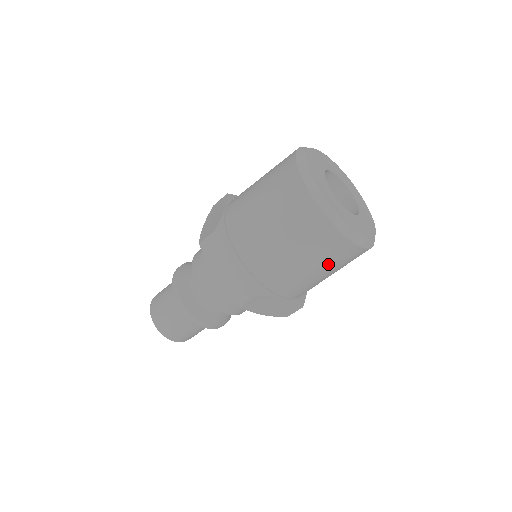
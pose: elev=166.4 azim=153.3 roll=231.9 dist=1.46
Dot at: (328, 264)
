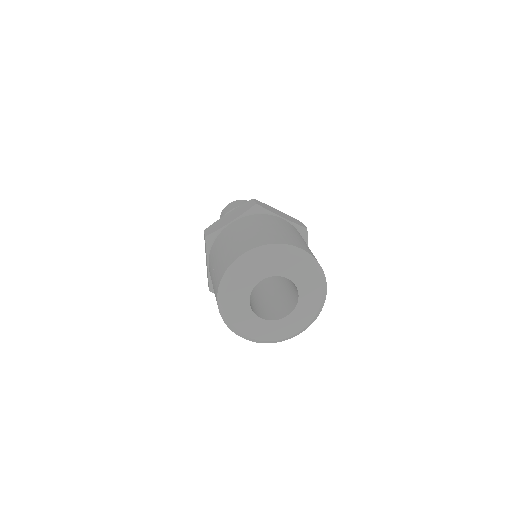
Dot at: occluded
